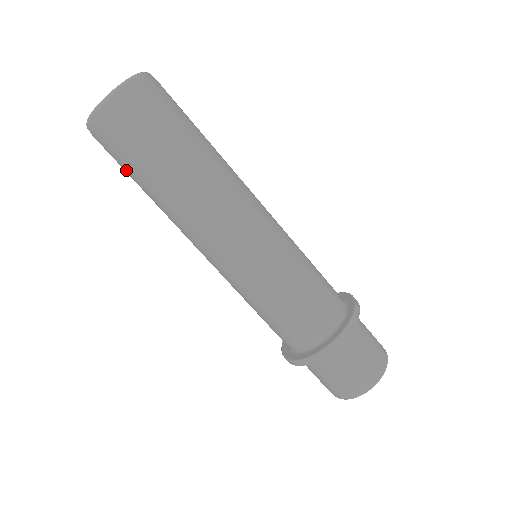
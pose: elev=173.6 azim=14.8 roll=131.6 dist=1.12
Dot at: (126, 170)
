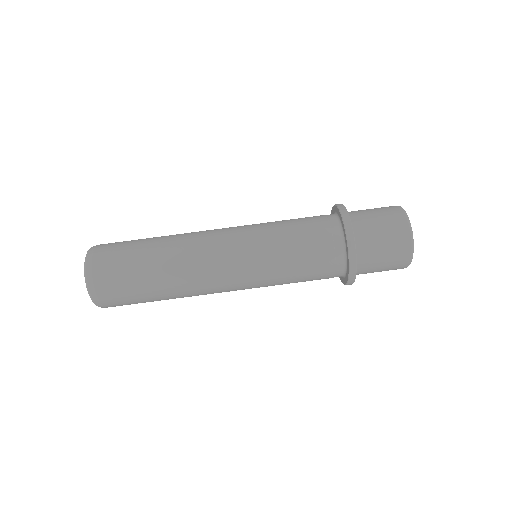
Dot at: occluded
